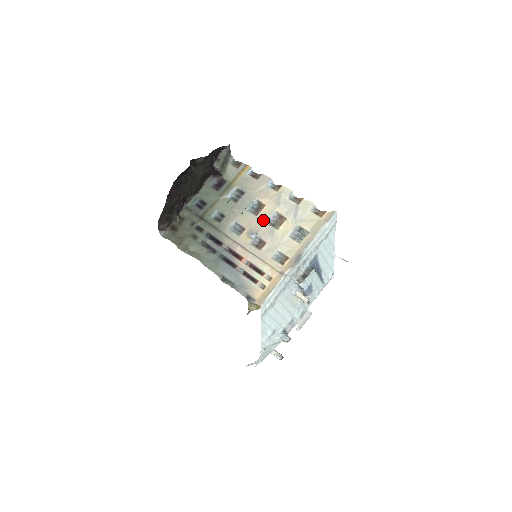
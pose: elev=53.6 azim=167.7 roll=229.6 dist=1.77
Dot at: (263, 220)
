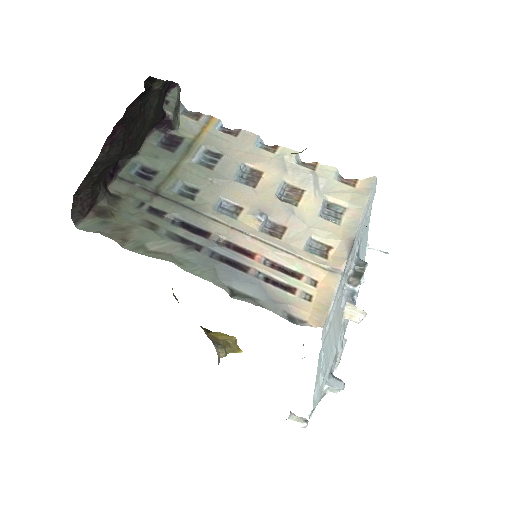
Dot at: (269, 193)
